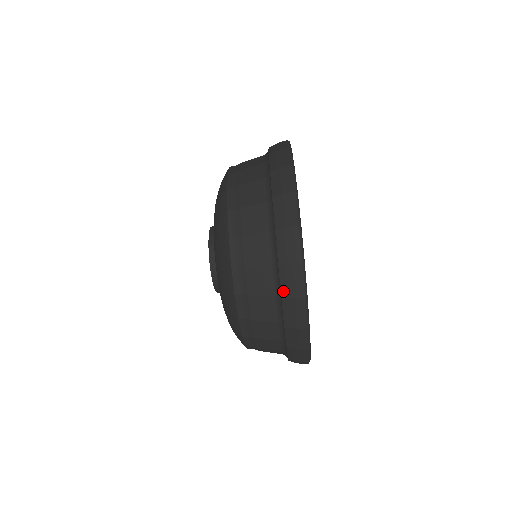
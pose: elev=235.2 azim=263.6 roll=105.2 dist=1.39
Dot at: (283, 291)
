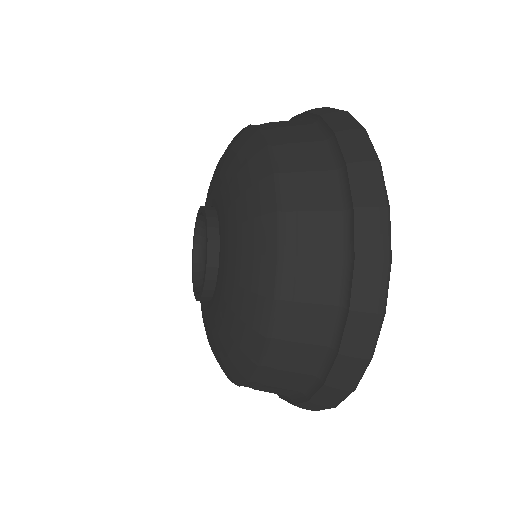
Dot at: (344, 345)
